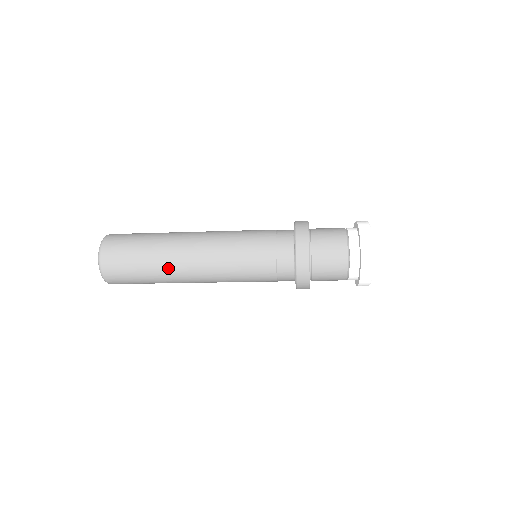
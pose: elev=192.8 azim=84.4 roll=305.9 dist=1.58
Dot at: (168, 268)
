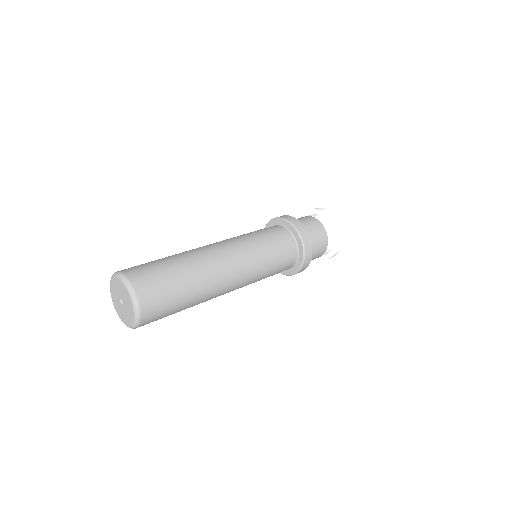
Dot at: occluded
